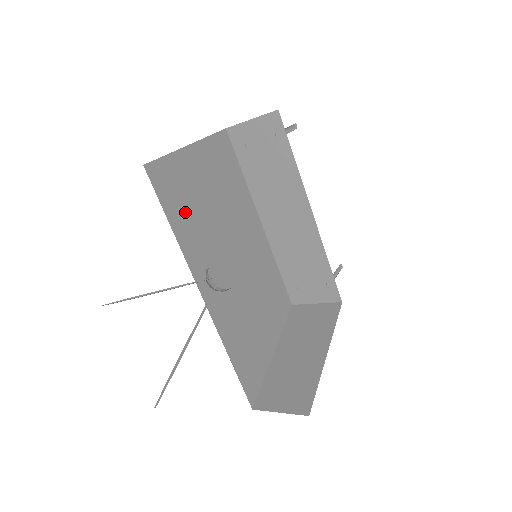
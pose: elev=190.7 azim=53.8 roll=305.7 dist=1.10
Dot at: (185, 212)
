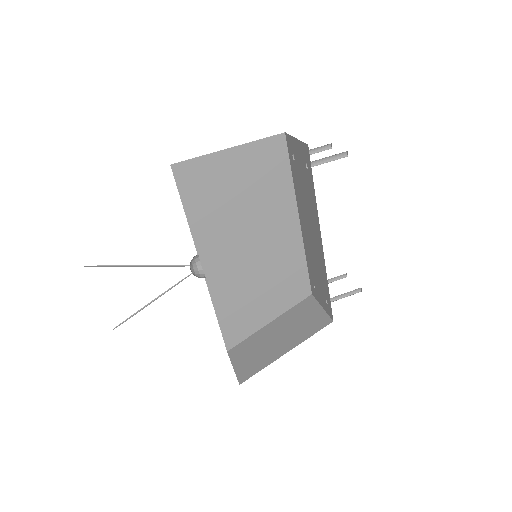
Dot at: (205, 204)
